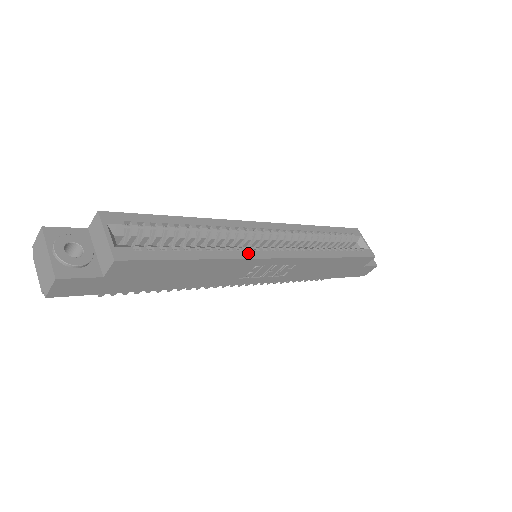
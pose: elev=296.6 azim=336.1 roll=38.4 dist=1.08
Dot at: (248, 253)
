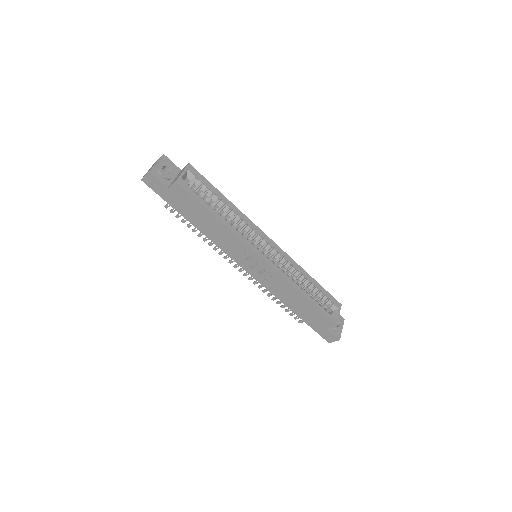
Dot at: (245, 239)
